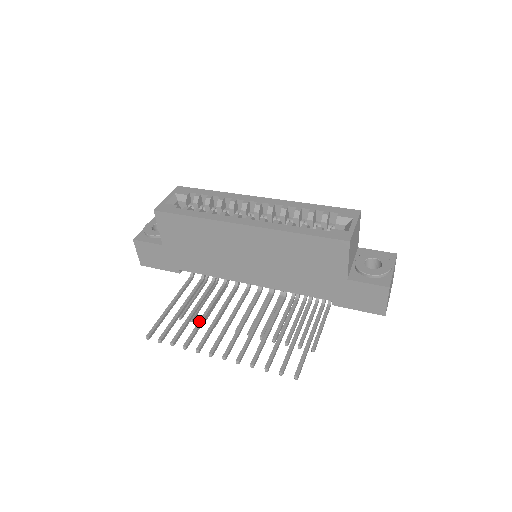
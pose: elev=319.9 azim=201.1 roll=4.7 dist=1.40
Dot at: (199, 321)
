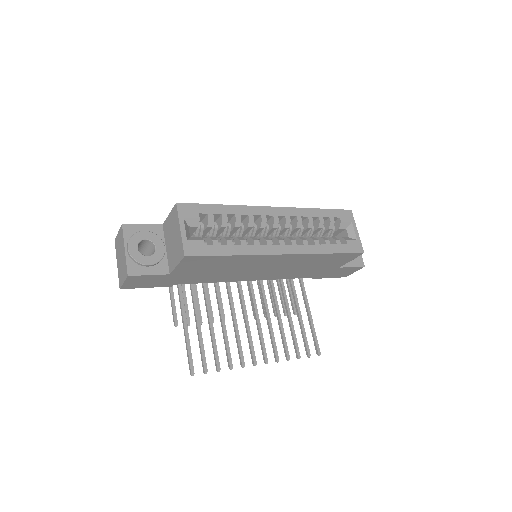
Dot at: (225, 335)
